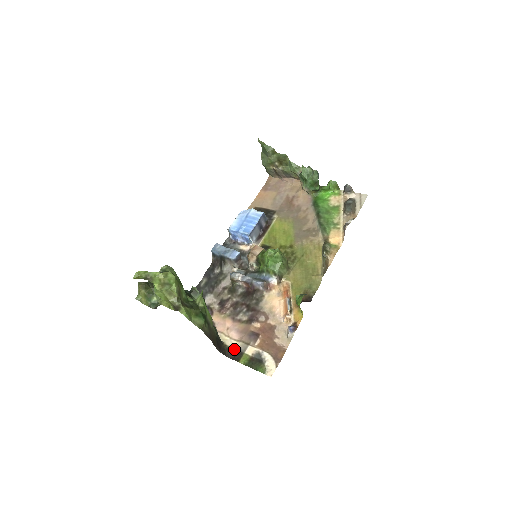
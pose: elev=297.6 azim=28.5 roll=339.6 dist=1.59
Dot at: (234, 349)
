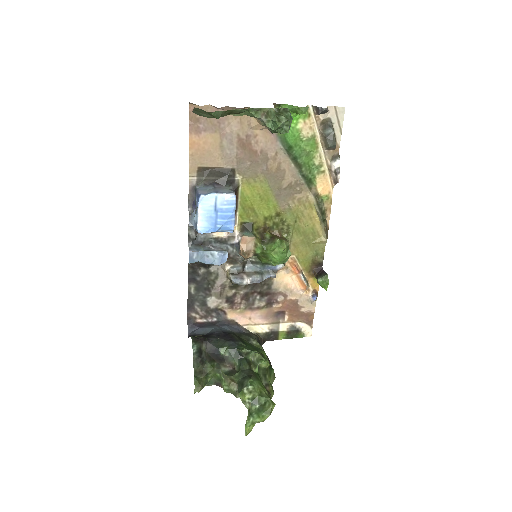
Dot at: (268, 333)
